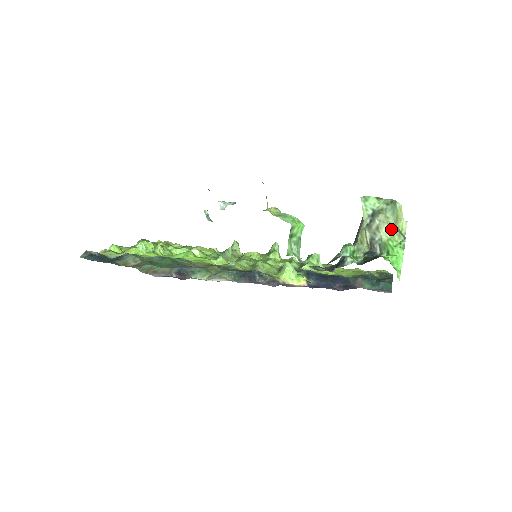
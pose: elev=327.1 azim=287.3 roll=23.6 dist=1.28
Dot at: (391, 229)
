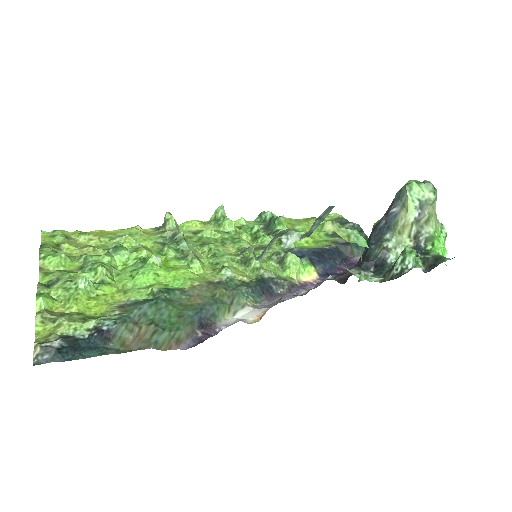
Dot at: (435, 219)
